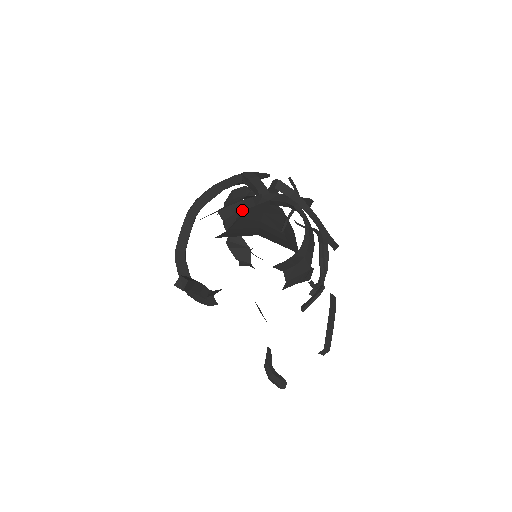
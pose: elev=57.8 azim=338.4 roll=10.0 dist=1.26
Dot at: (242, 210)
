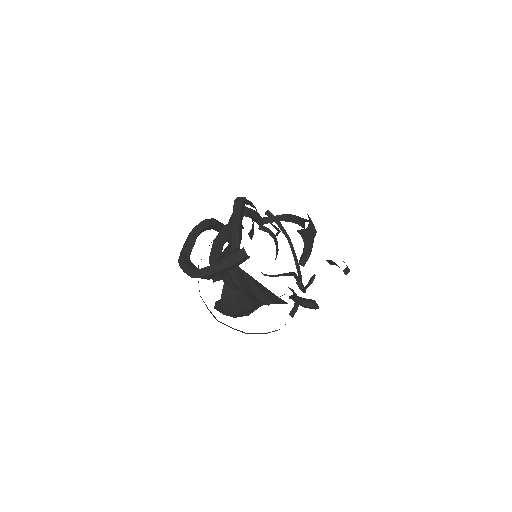
Dot at: (253, 207)
